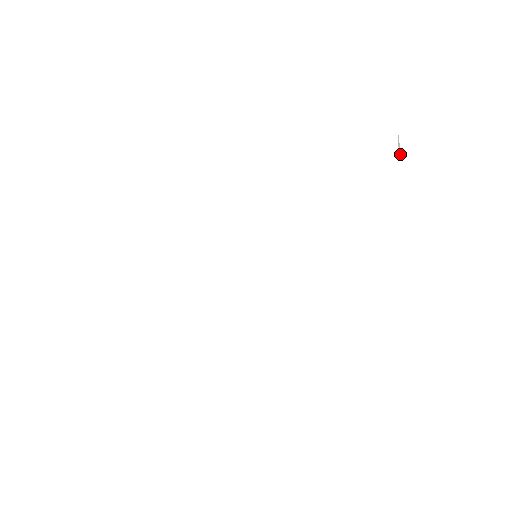
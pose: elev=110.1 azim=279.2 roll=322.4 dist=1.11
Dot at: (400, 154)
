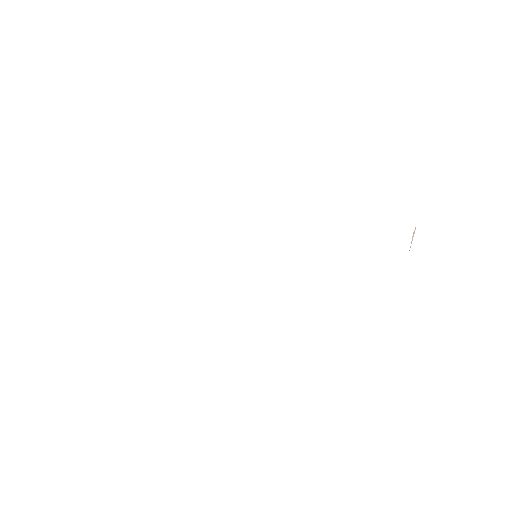
Dot at: occluded
